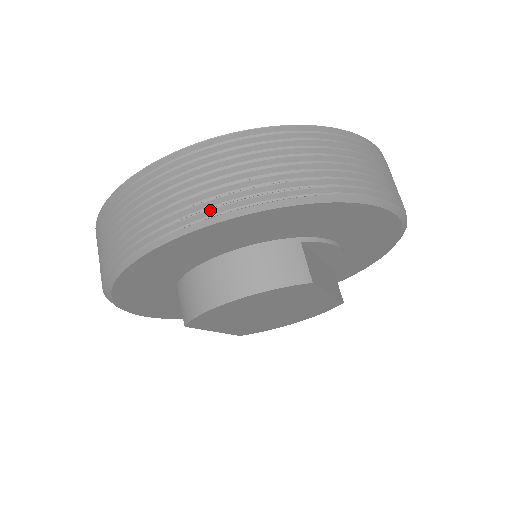
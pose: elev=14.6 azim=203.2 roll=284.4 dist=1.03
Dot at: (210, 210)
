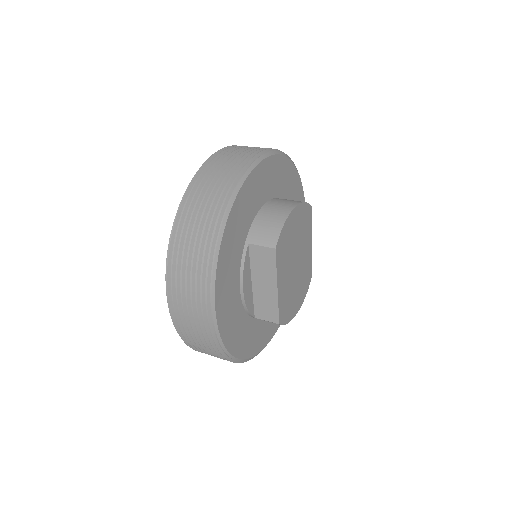
Dot at: (266, 150)
